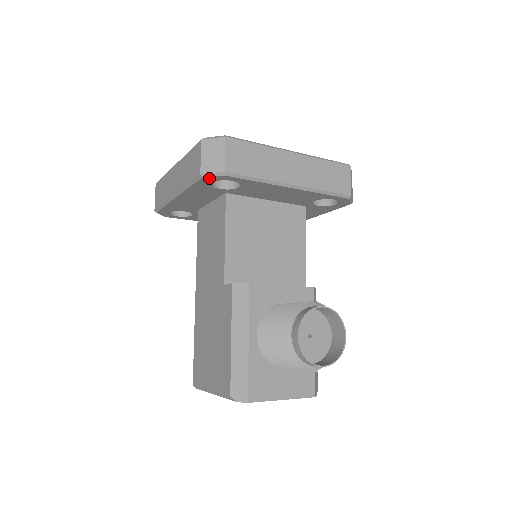
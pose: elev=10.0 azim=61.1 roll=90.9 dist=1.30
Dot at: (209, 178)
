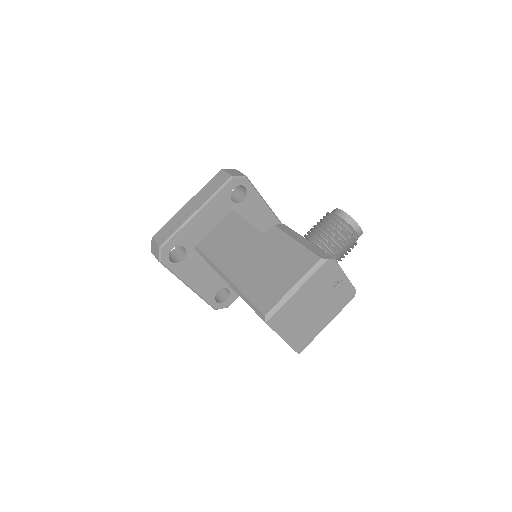
Dot at: (236, 180)
